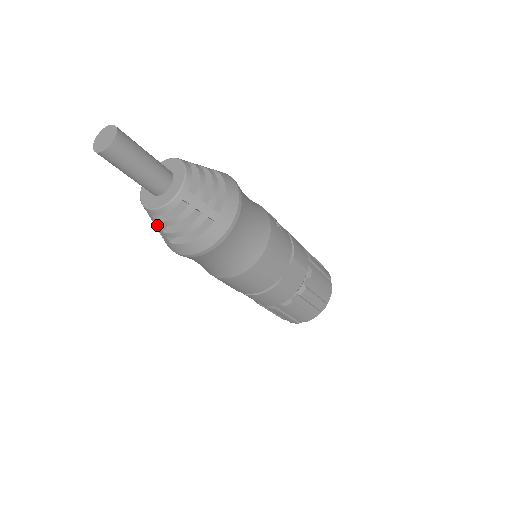
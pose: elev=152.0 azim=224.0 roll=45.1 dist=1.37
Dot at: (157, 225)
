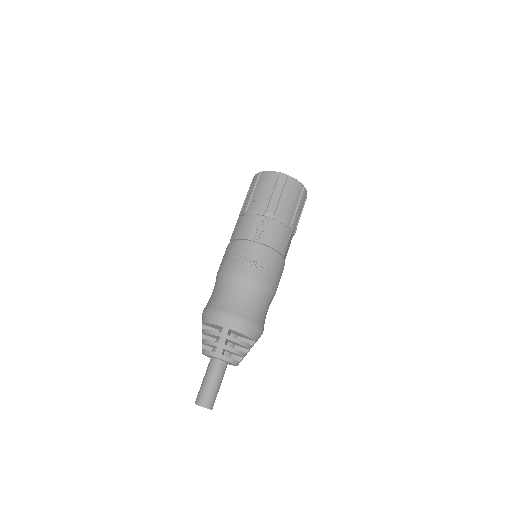
Dot at: occluded
